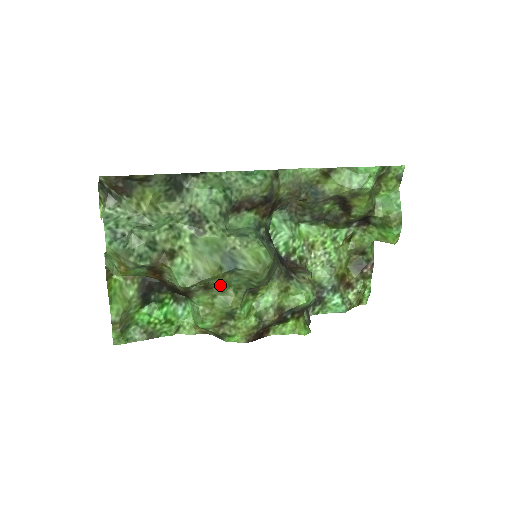
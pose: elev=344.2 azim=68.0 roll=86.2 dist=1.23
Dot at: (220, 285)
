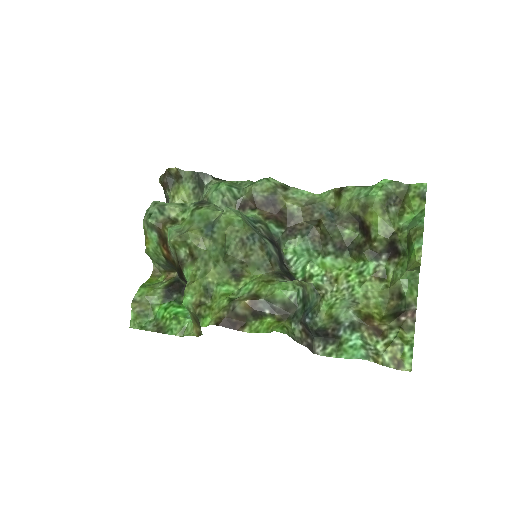
Dot at: (203, 255)
